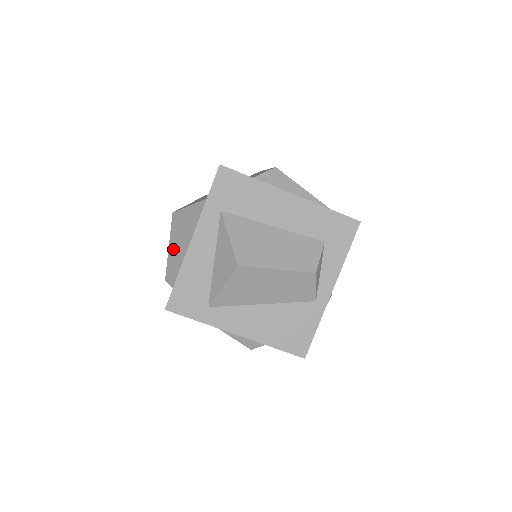
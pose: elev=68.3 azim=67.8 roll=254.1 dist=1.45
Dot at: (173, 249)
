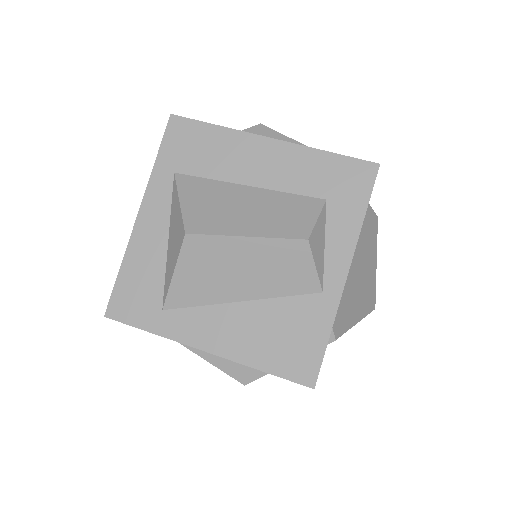
Dot at: occluded
